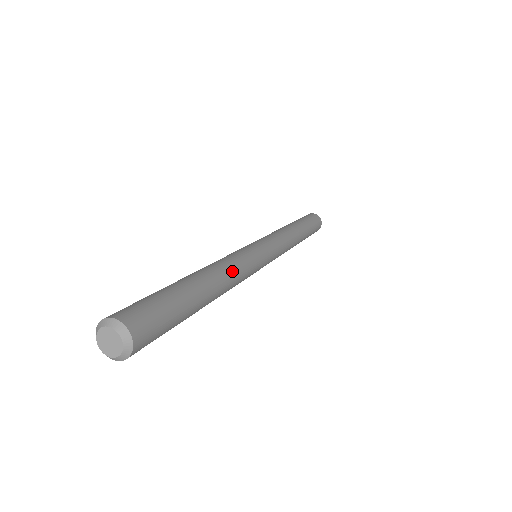
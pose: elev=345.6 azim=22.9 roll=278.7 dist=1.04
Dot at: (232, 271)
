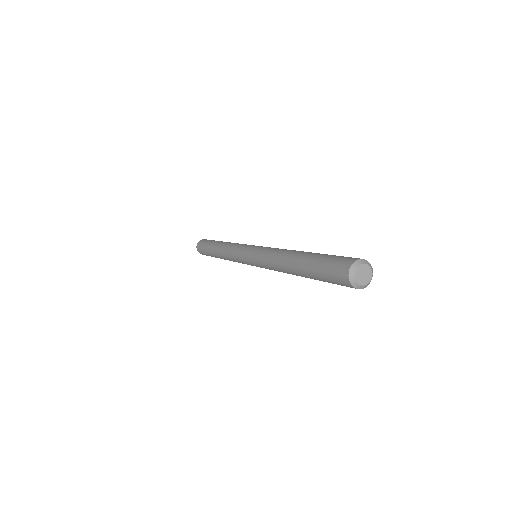
Dot at: occluded
